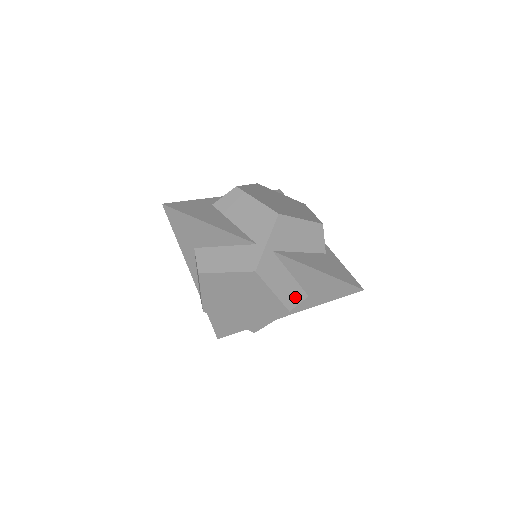
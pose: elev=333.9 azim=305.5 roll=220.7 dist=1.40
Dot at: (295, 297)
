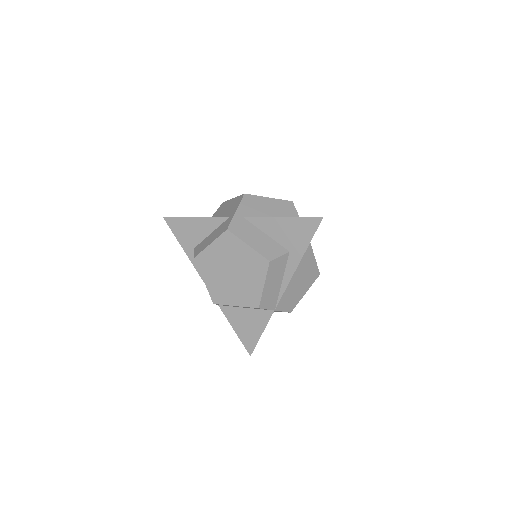
Dot at: (274, 251)
